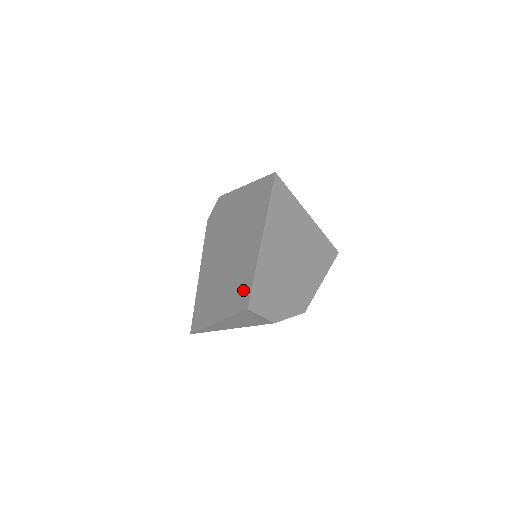
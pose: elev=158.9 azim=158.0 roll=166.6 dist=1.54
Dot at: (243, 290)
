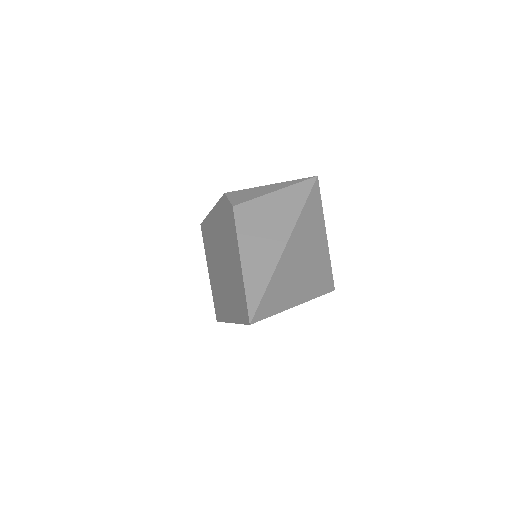
Dot at: (219, 308)
